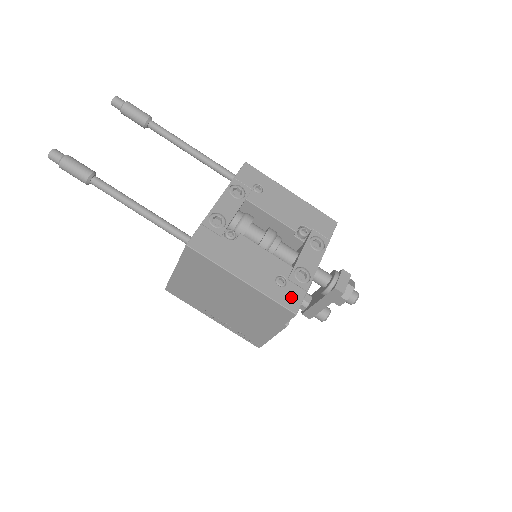
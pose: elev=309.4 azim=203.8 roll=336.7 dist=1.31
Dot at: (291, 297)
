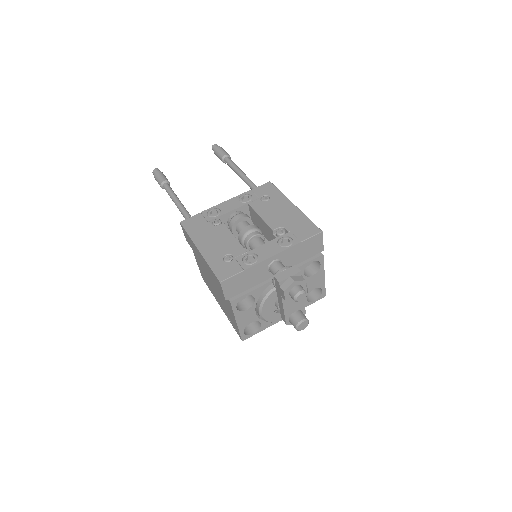
Dot at: (226, 270)
